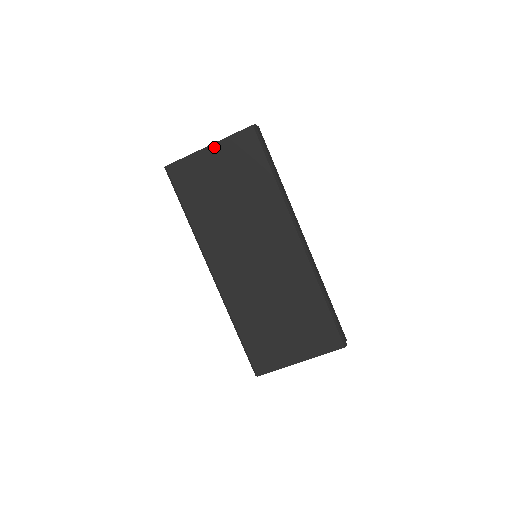
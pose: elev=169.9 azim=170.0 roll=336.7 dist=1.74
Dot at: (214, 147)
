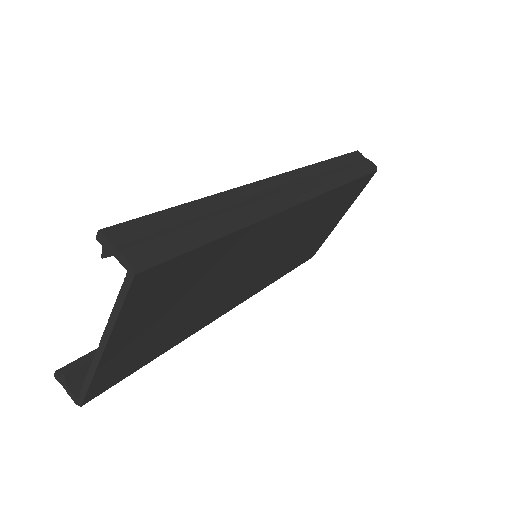
Dot at: (113, 340)
